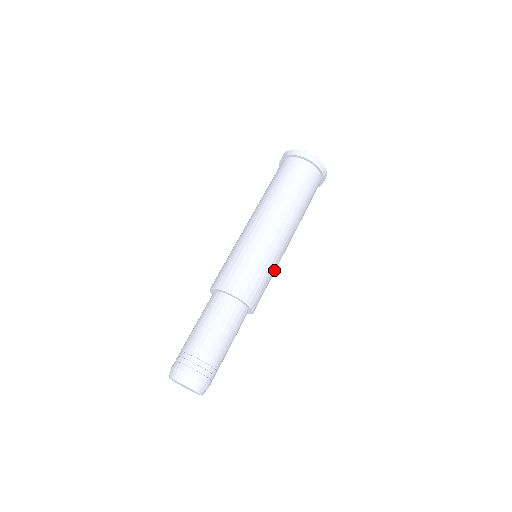
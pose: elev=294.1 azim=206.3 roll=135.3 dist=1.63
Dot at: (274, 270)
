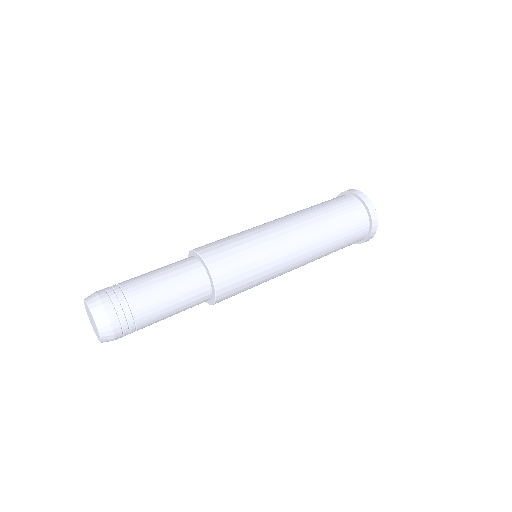
Dot at: (258, 247)
